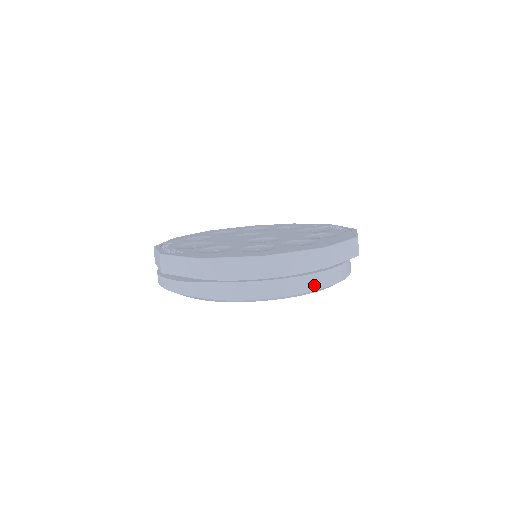
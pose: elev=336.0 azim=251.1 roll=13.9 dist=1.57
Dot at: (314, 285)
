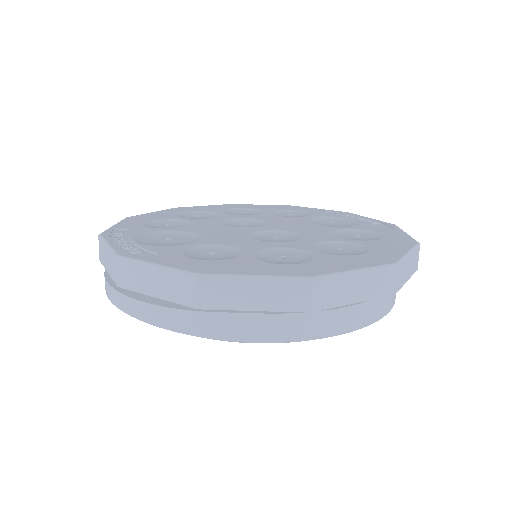
Dot at: (368, 318)
